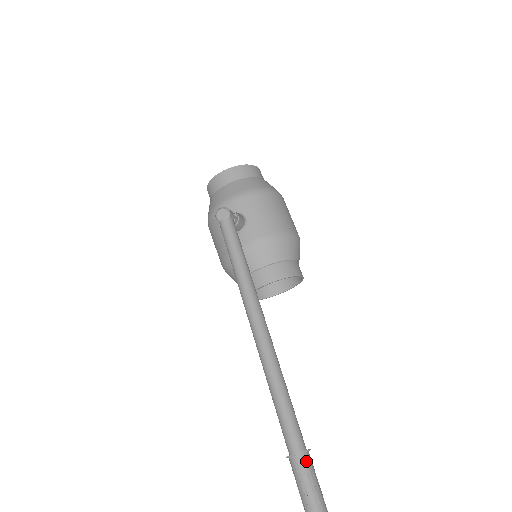
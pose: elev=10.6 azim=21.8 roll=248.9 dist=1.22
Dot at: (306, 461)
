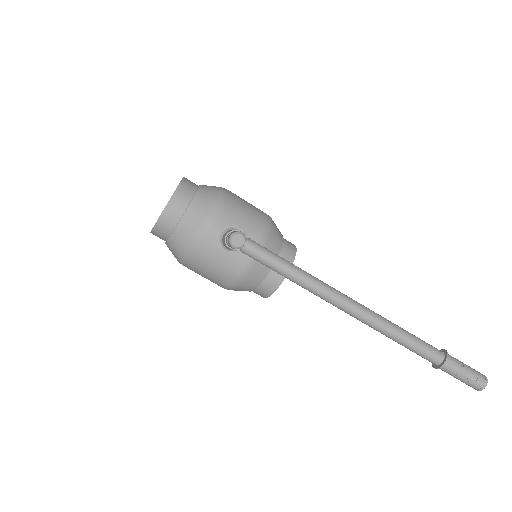
Dot at: (452, 358)
